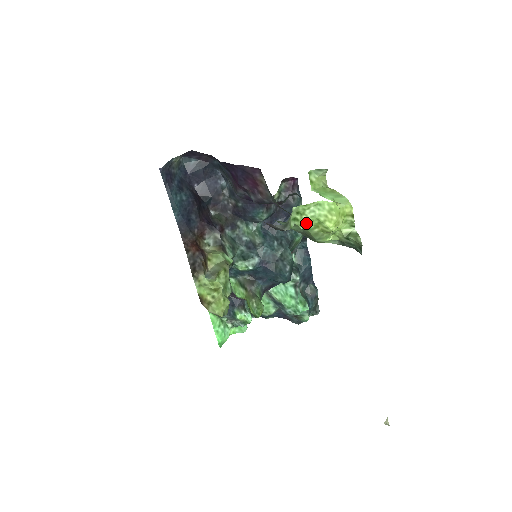
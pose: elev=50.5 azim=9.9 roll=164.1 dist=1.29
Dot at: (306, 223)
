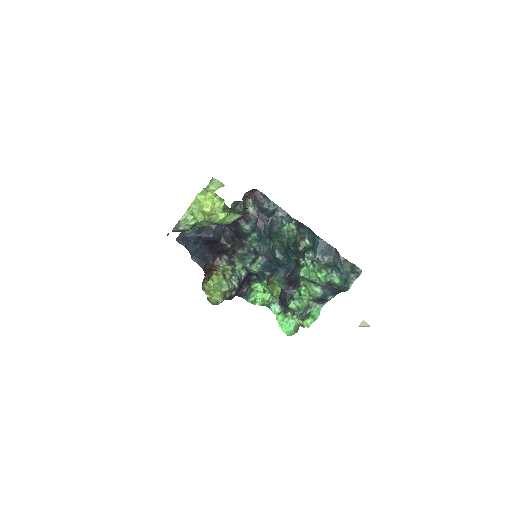
Dot at: (198, 217)
